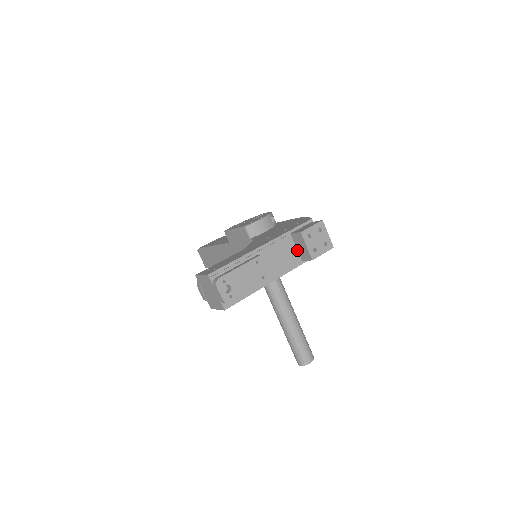
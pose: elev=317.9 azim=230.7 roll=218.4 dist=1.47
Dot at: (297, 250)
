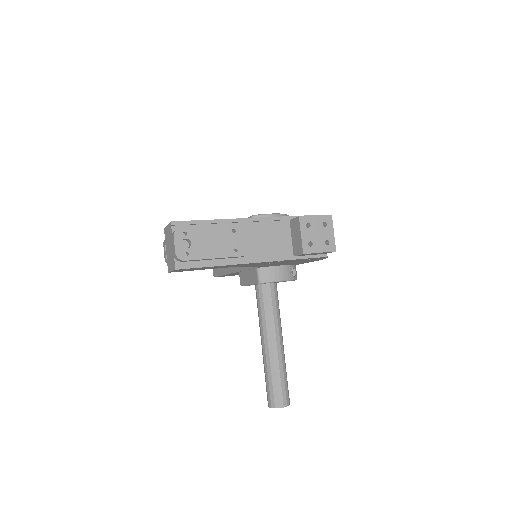
Dot at: (291, 241)
